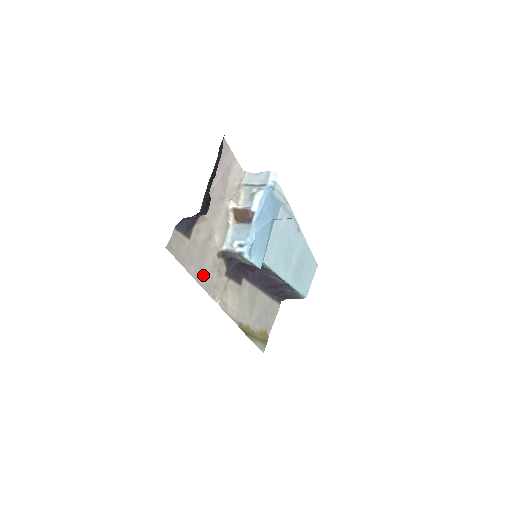
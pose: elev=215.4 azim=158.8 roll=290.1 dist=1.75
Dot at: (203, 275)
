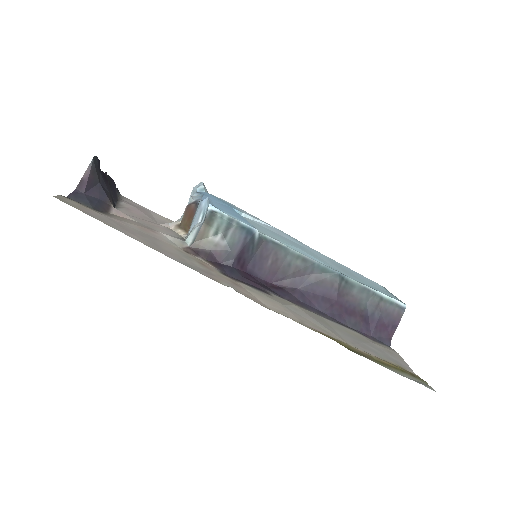
Dot at: (166, 252)
